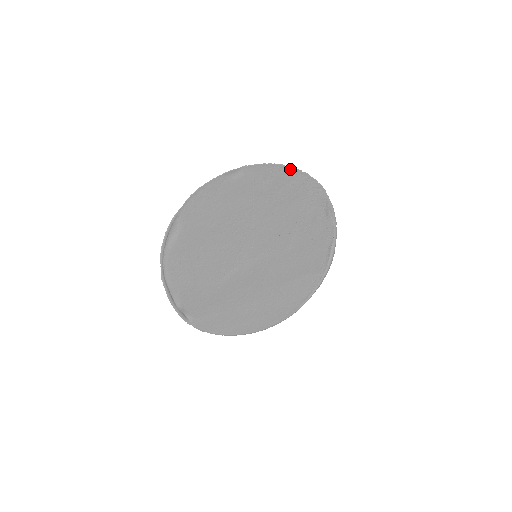
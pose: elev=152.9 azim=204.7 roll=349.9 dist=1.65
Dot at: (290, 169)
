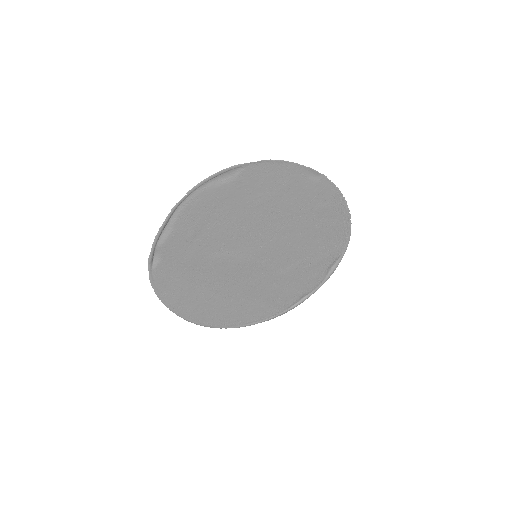
Dot at: (346, 209)
